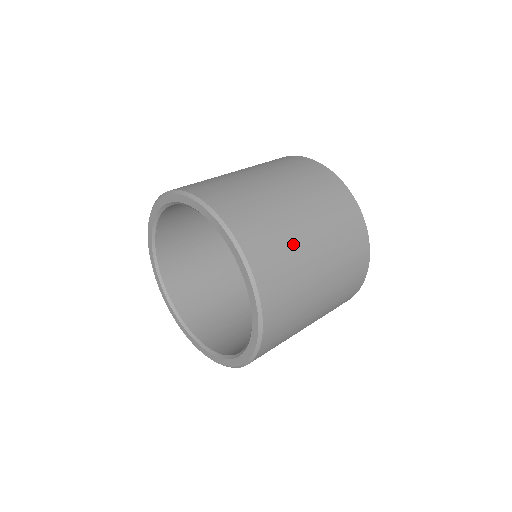
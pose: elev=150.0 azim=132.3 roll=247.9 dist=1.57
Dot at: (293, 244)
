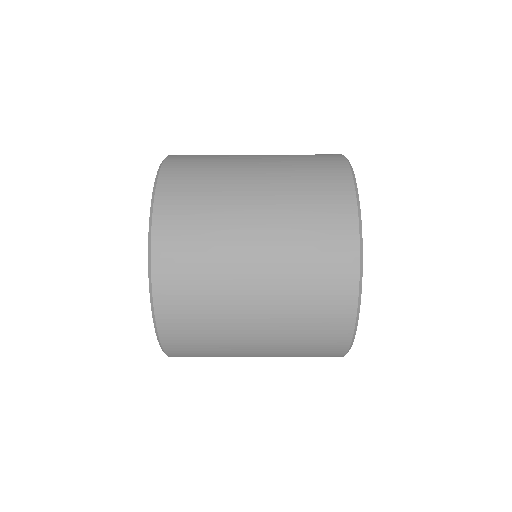
Dot at: (223, 194)
